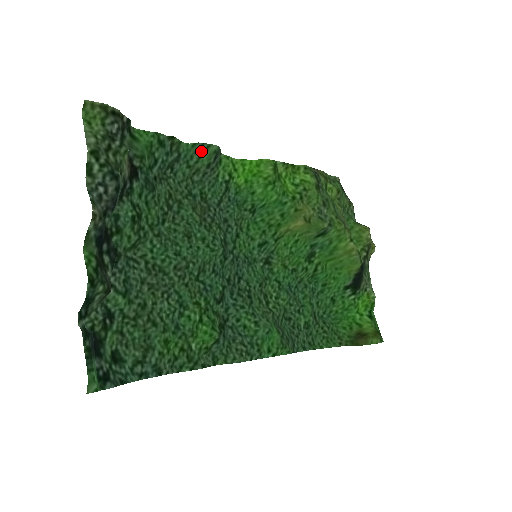
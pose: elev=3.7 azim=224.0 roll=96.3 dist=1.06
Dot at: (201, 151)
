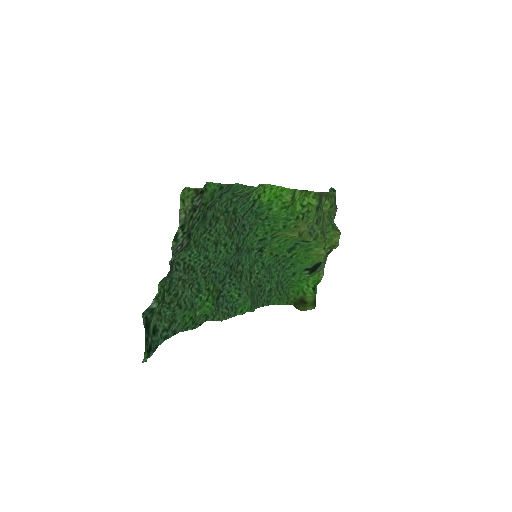
Dot at: (246, 188)
